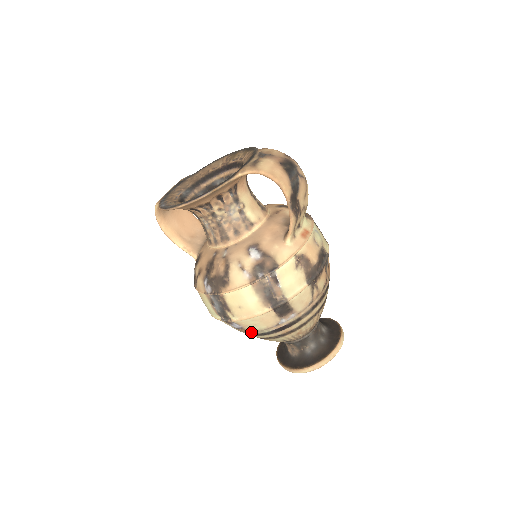
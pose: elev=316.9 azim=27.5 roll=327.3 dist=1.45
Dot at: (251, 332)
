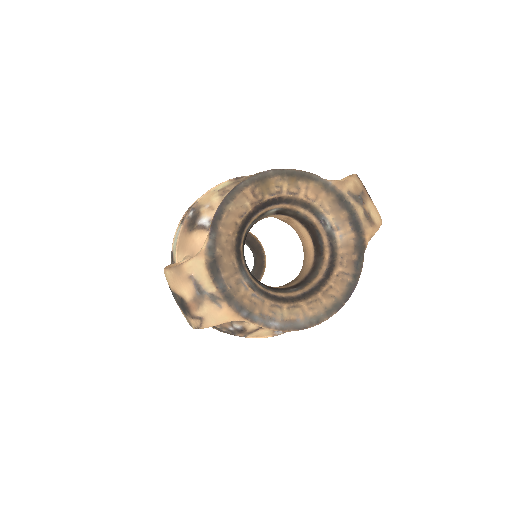
Dot at: occluded
